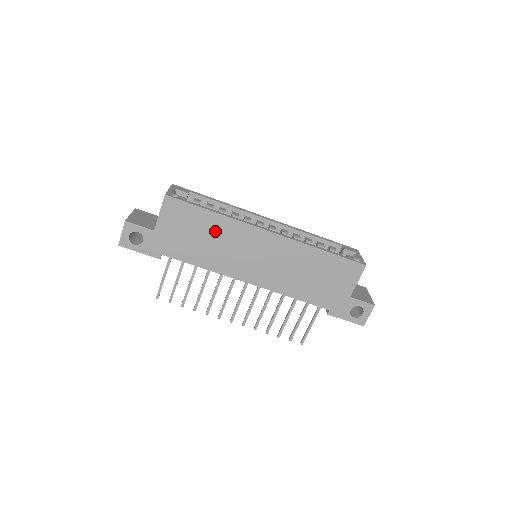
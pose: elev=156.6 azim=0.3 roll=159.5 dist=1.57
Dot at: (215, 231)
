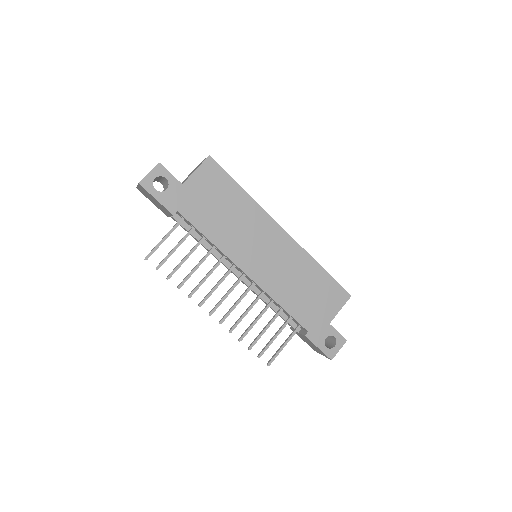
Dot at: (238, 209)
